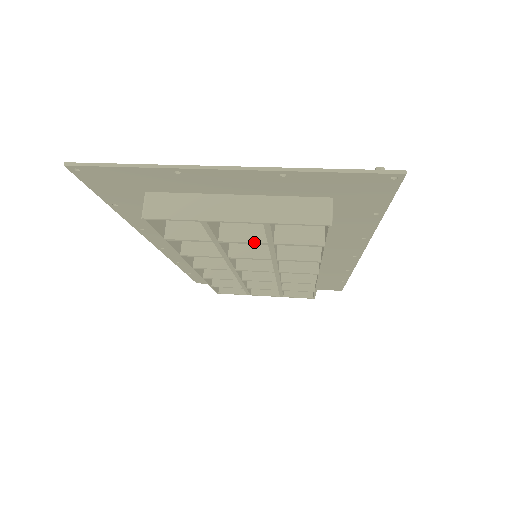
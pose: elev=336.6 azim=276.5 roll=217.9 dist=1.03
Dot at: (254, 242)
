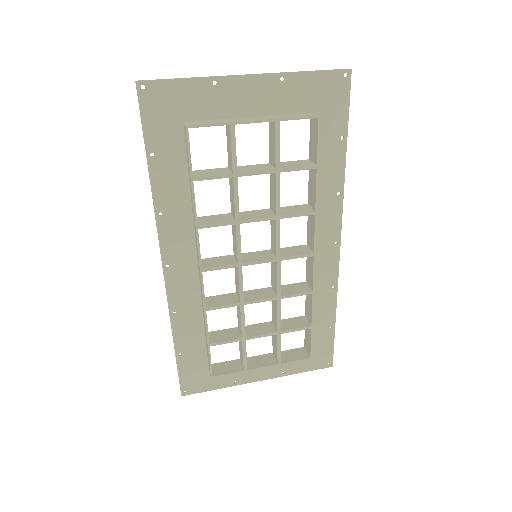
Dot at: (265, 170)
